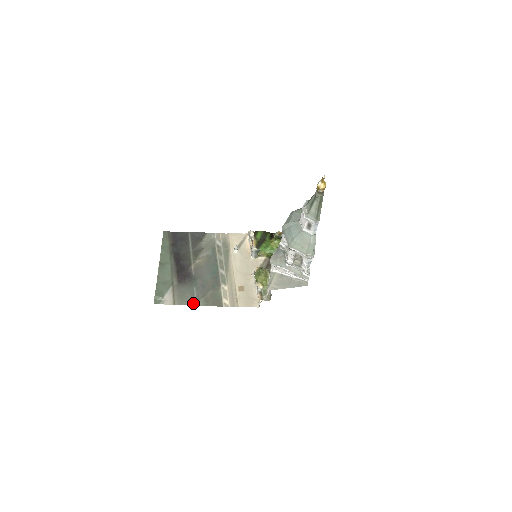
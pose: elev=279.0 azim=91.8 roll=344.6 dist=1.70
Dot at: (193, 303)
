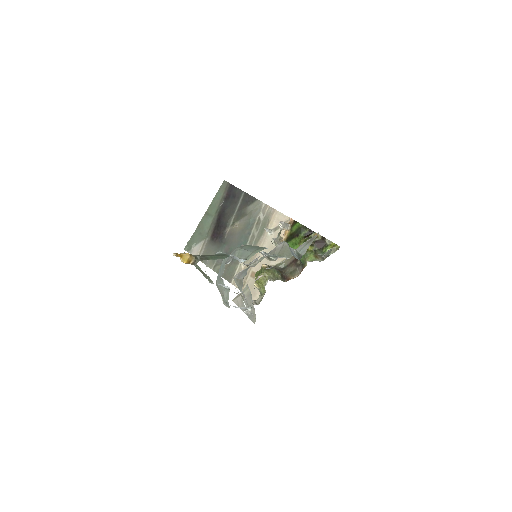
Dot at: (211, 266)
